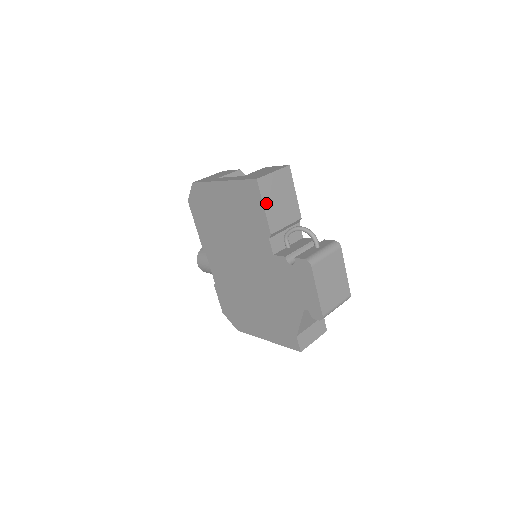
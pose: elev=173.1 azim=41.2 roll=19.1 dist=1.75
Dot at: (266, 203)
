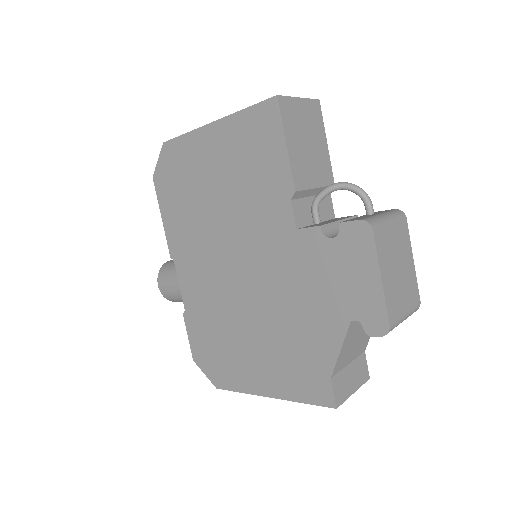
Dot at: (289, 139)
